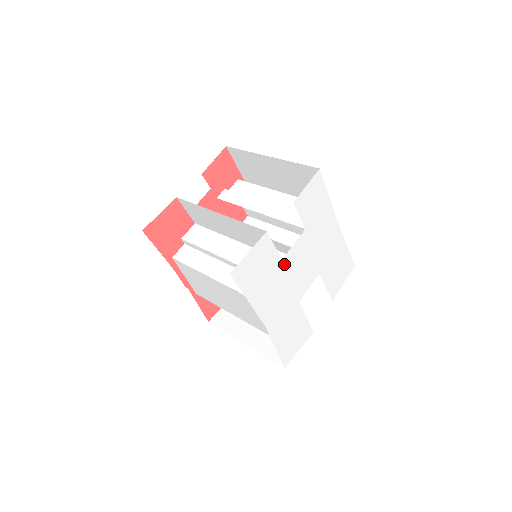
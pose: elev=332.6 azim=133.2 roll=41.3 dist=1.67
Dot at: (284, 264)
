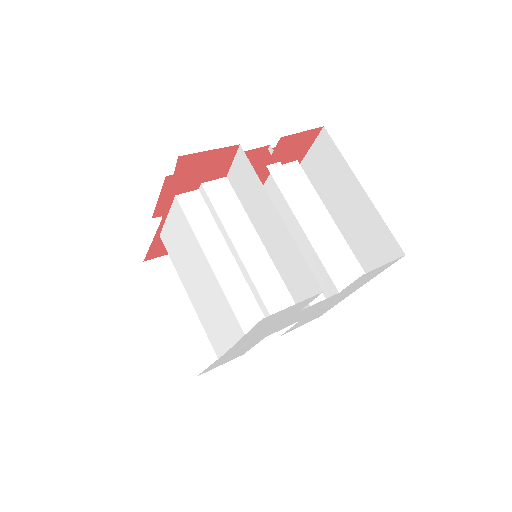
Dot at: (296, 314)
